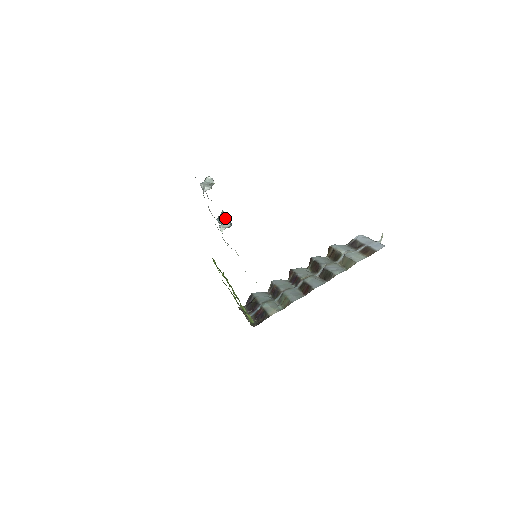
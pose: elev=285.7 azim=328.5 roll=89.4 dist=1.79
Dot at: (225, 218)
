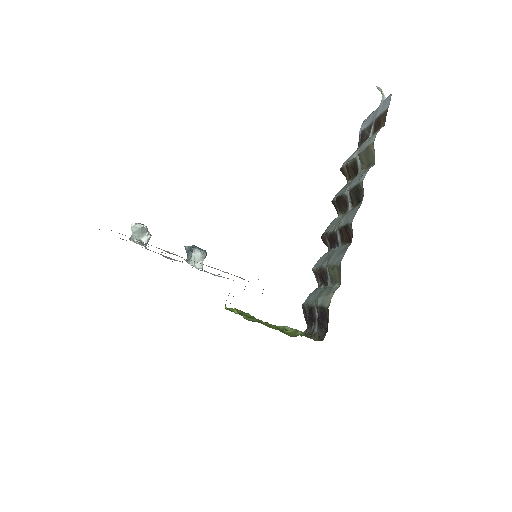
Dot at: (190, 250)
